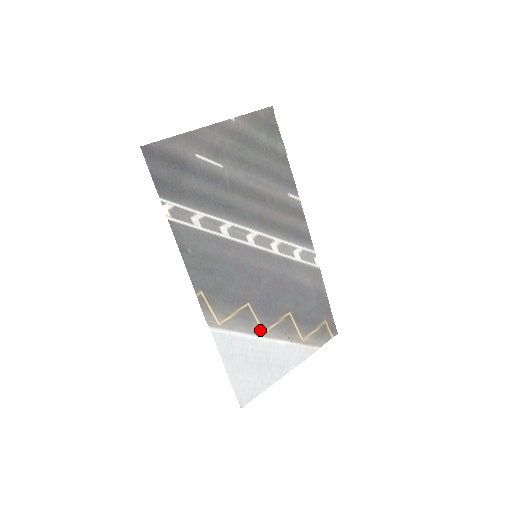
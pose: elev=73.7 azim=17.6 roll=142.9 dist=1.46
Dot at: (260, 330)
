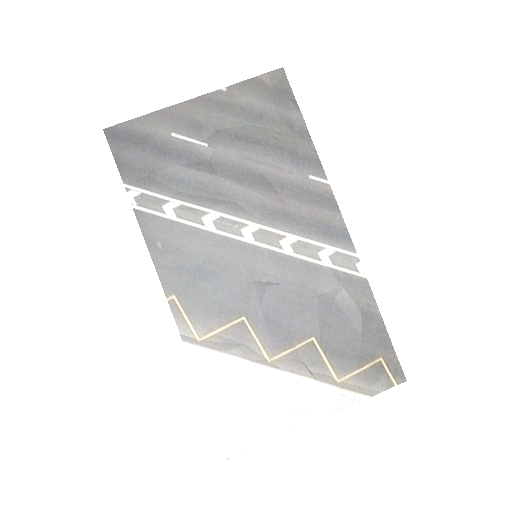
Dot at: (263, 356)
